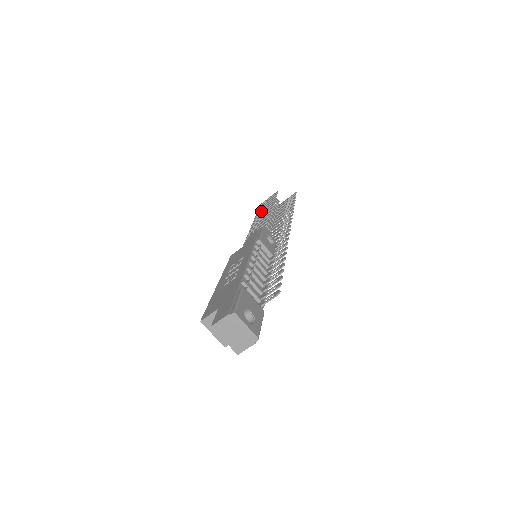
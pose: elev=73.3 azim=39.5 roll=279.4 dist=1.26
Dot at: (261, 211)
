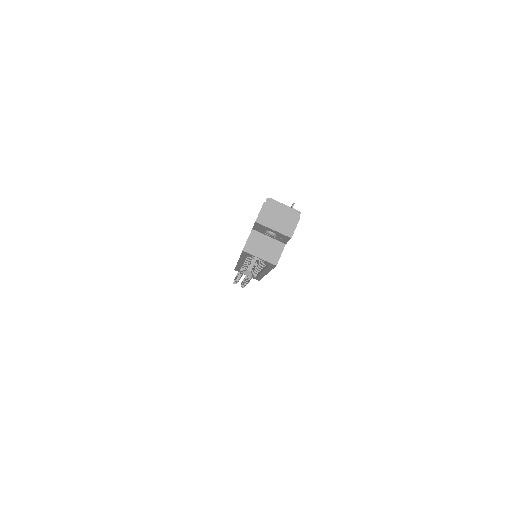
Dot at: occluded
